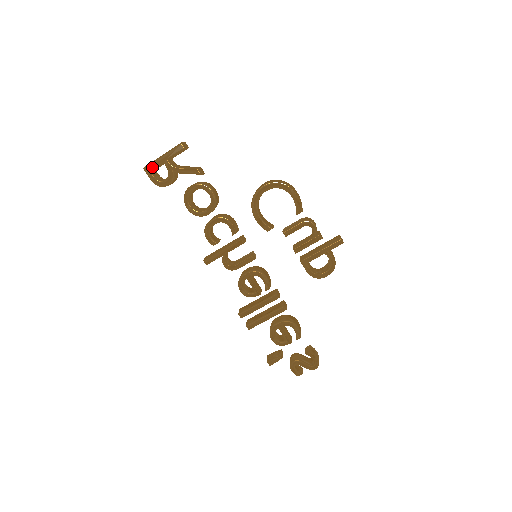
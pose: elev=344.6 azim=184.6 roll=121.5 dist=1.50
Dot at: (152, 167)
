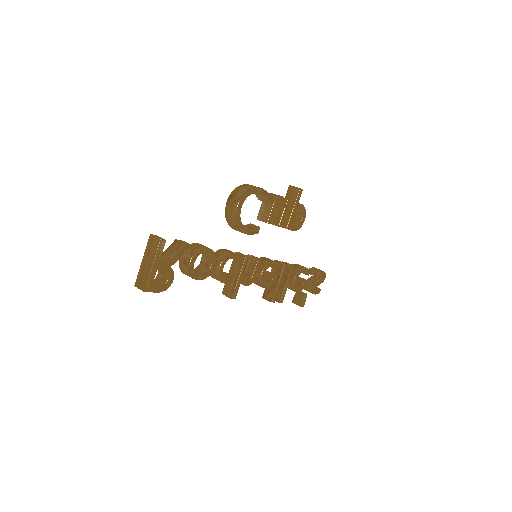
Dot at: (151, 283)
